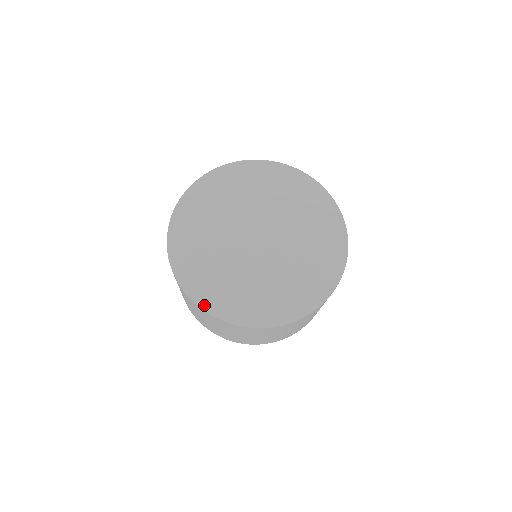
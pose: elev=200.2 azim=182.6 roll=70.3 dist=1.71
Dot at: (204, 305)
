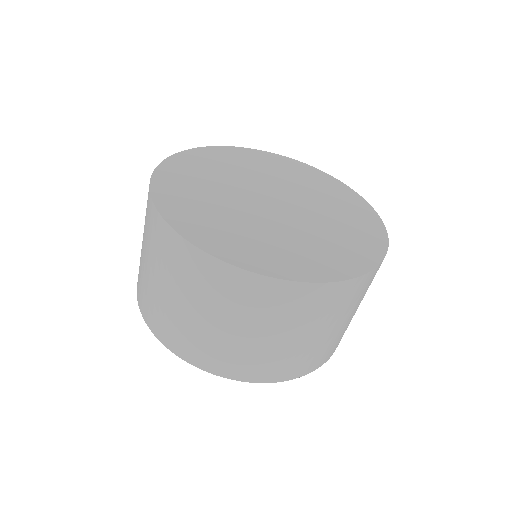
Dot at: (168, 216)
